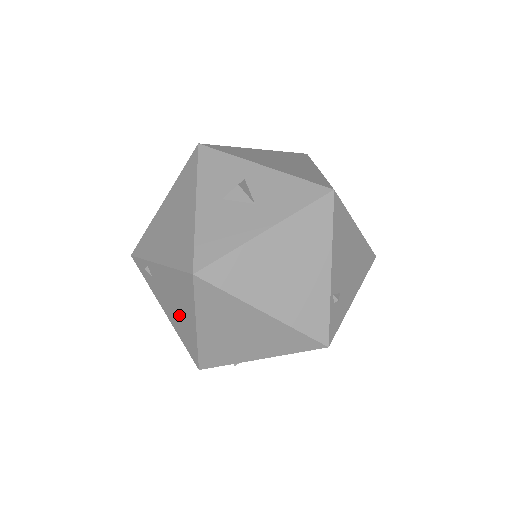
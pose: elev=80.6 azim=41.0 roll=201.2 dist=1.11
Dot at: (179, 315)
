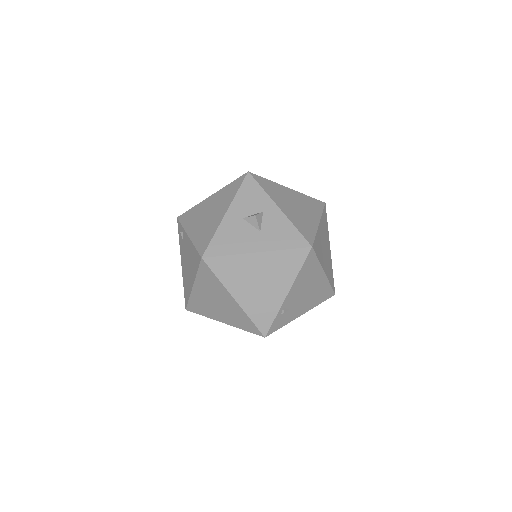
Dot at: (188, 272)
